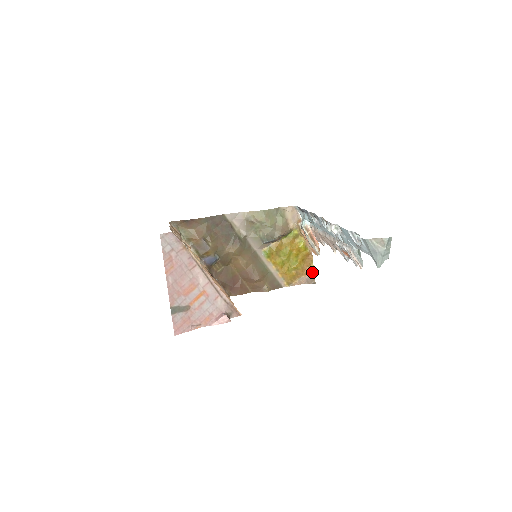
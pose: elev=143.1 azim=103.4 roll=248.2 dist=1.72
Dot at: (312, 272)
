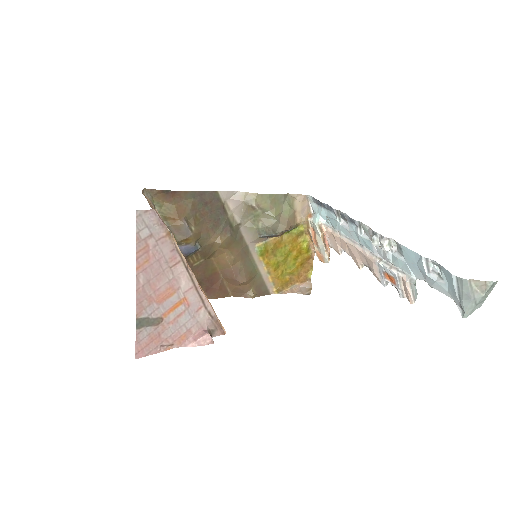
Dot at: (309, 280)
